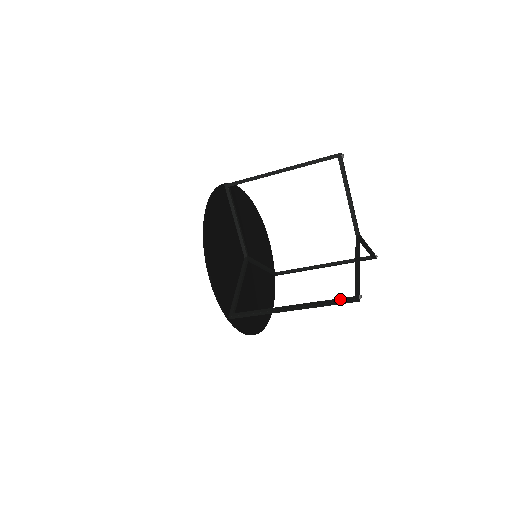
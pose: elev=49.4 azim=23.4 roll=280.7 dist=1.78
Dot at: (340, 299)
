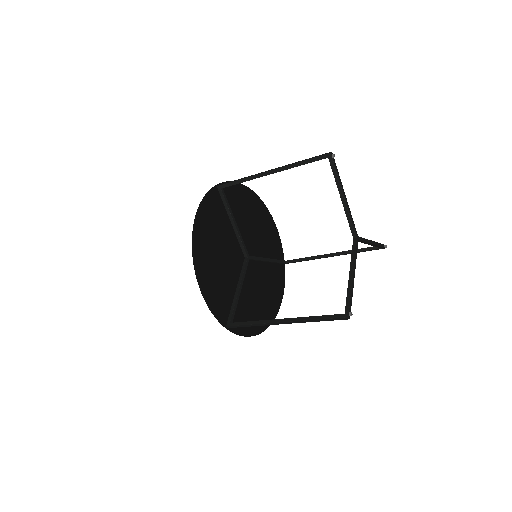
Dot at: (330, 316)
